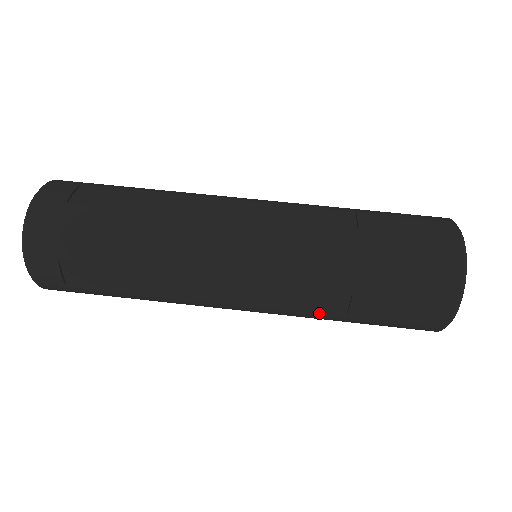
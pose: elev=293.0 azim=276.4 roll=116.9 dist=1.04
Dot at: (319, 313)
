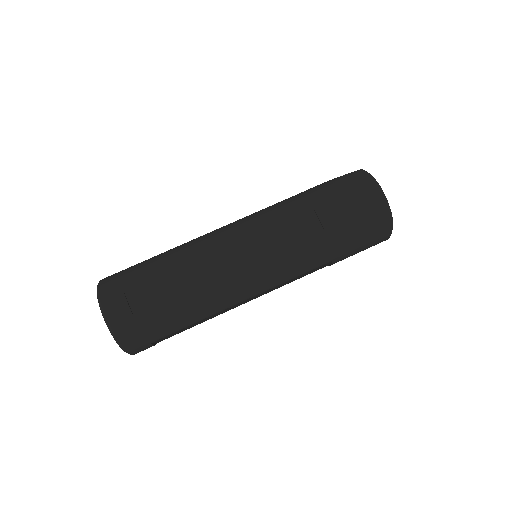
Dot at: occluded
